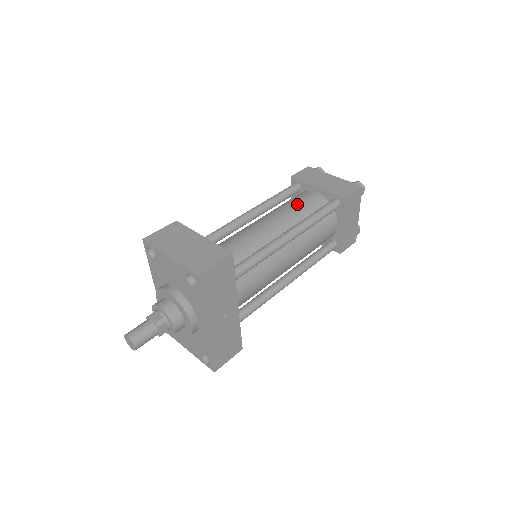
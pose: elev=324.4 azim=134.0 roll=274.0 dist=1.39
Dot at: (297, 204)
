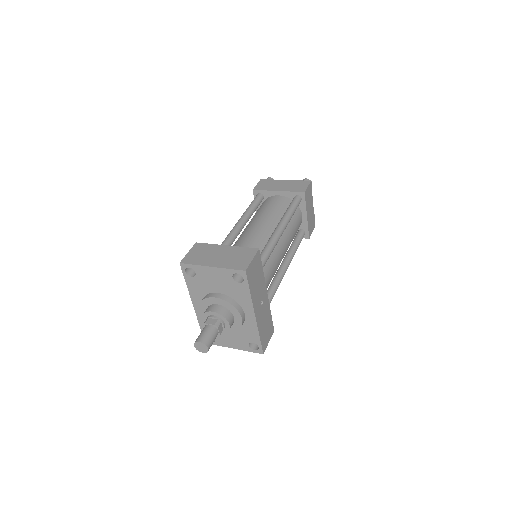
Dot at: (270, 207)
